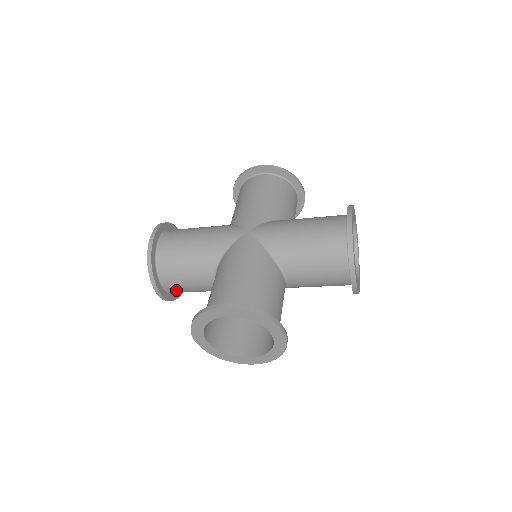
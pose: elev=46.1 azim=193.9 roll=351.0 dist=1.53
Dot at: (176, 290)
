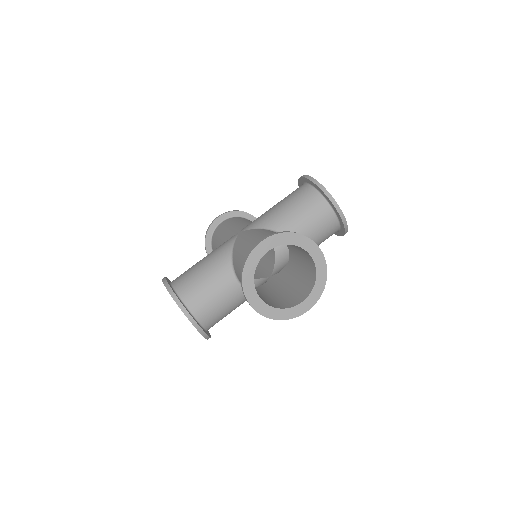
Dot at: (207, 317)
